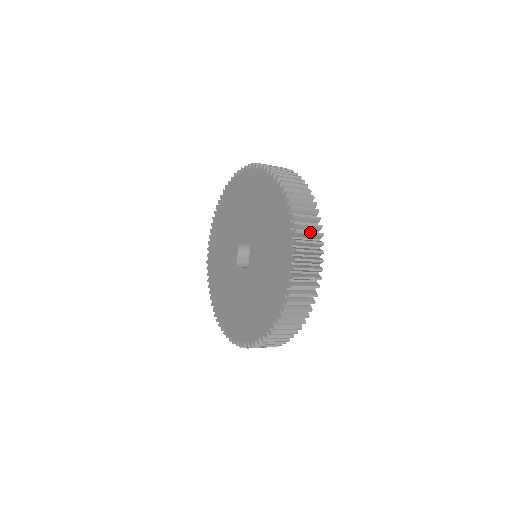
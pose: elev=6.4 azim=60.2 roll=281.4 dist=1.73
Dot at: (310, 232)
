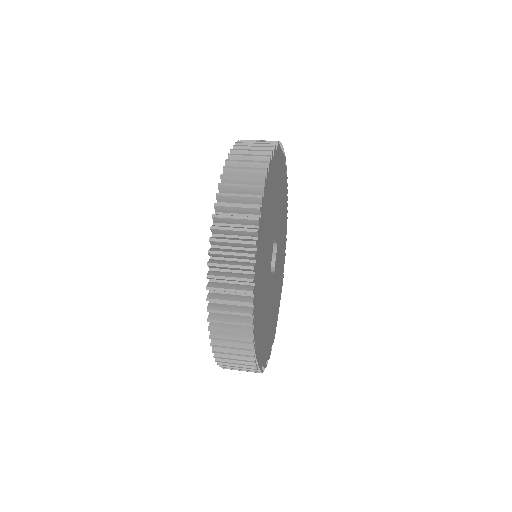
Dot at: (238, 367)
